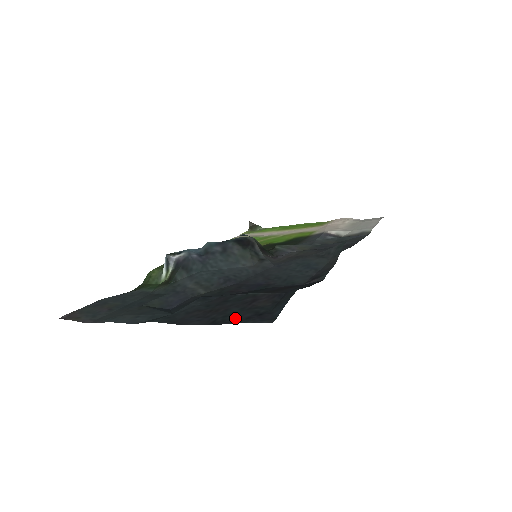
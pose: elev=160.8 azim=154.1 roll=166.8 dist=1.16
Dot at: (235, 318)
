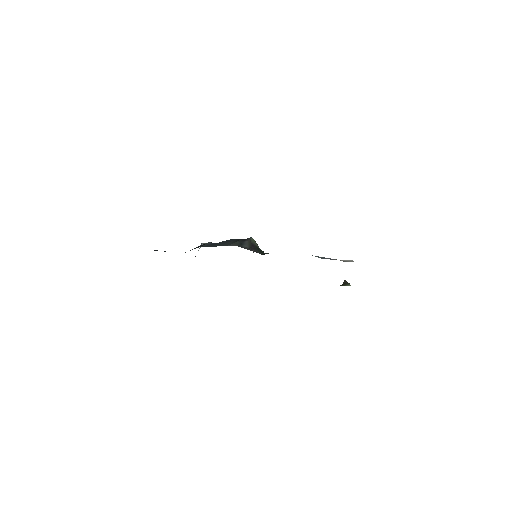
Dot at: occluded
